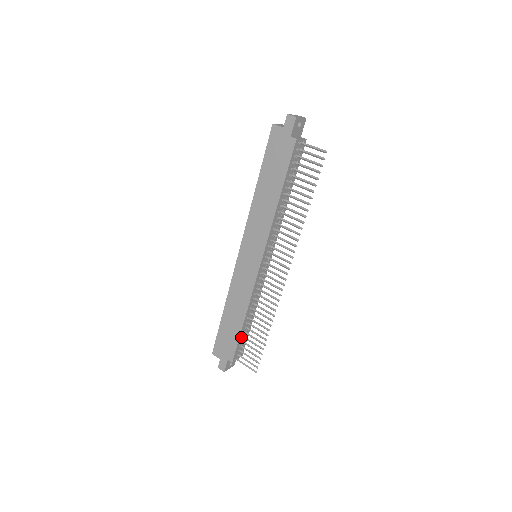
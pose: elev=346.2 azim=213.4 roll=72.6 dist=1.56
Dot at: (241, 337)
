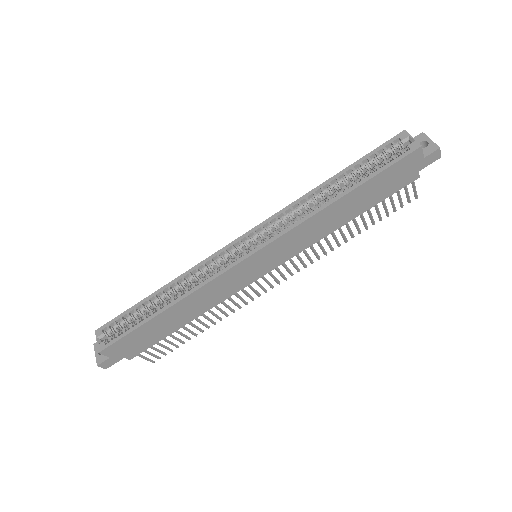
Dot at: occluded
